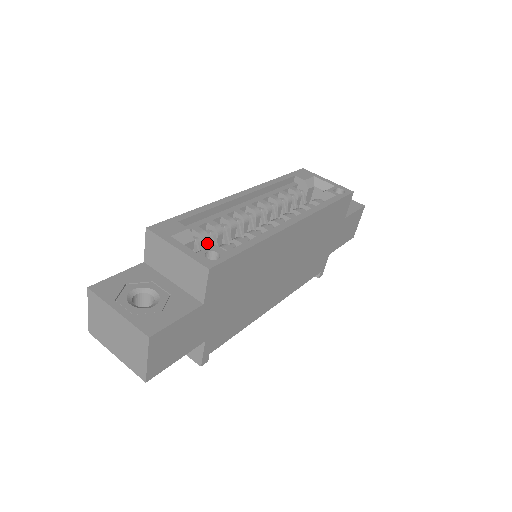
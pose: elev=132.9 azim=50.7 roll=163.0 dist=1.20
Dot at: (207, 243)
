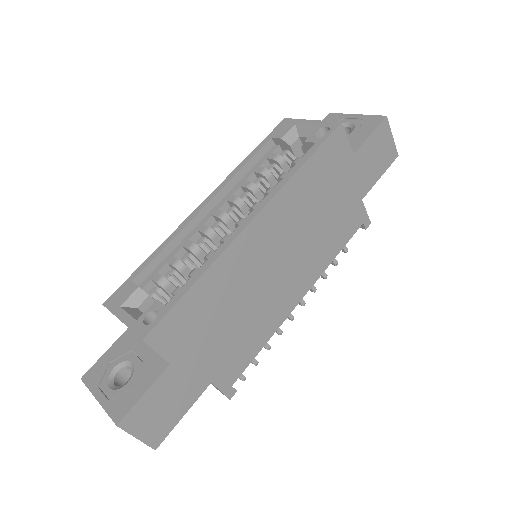
Dot at: (171, 286)
